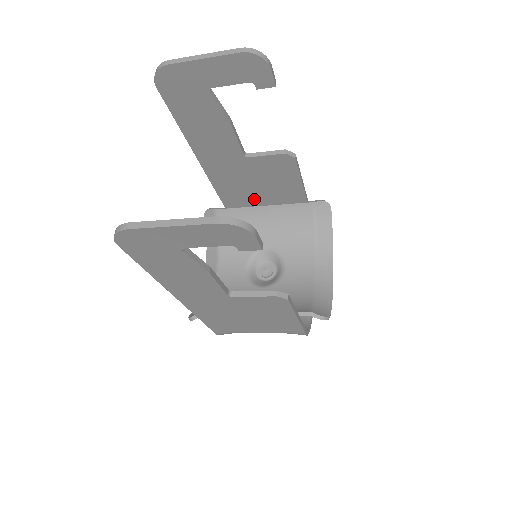
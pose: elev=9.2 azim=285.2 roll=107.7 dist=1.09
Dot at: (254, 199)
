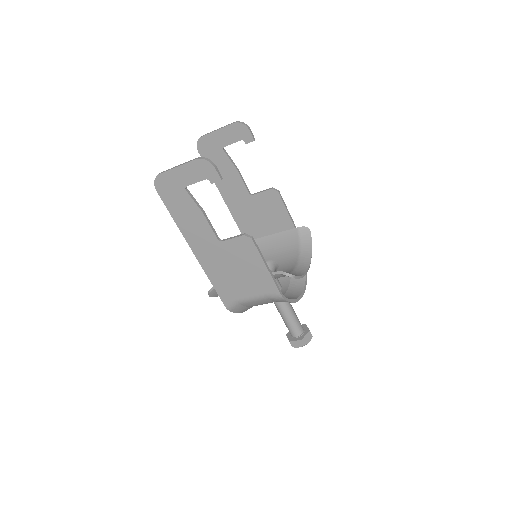
Dot at: (263, 233)
